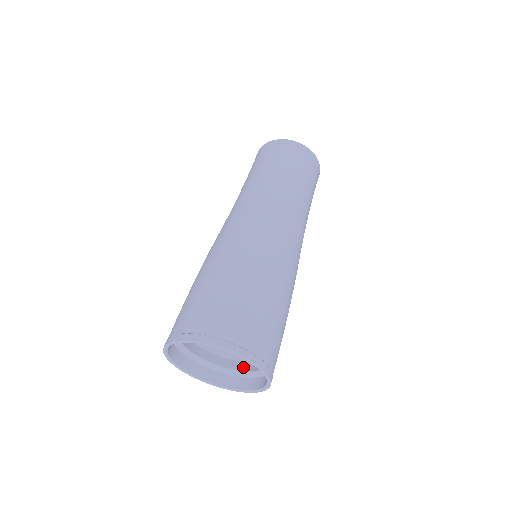
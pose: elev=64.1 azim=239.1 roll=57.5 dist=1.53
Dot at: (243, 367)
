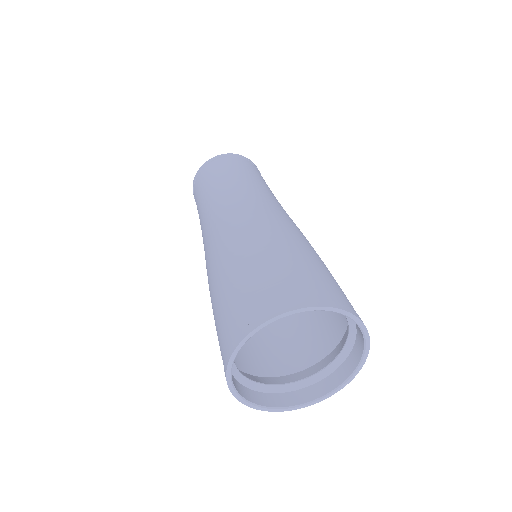
Dot at: (337, 351)
